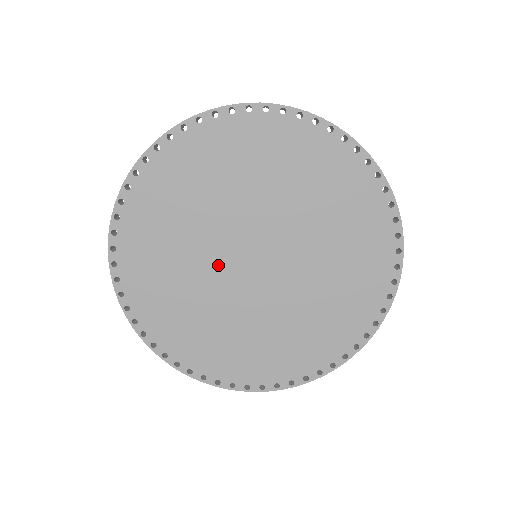
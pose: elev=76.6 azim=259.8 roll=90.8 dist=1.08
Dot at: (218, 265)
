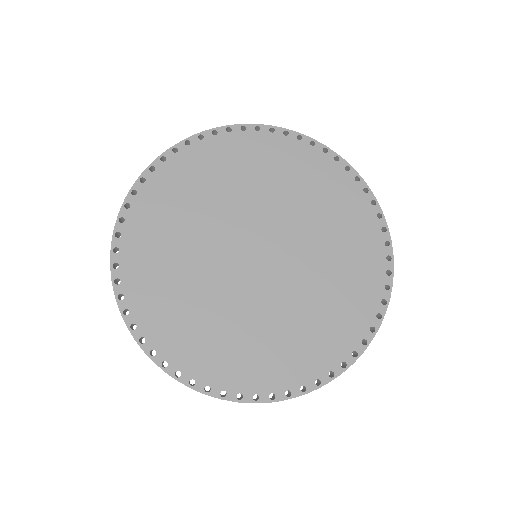
Dot at: (223, 239)
